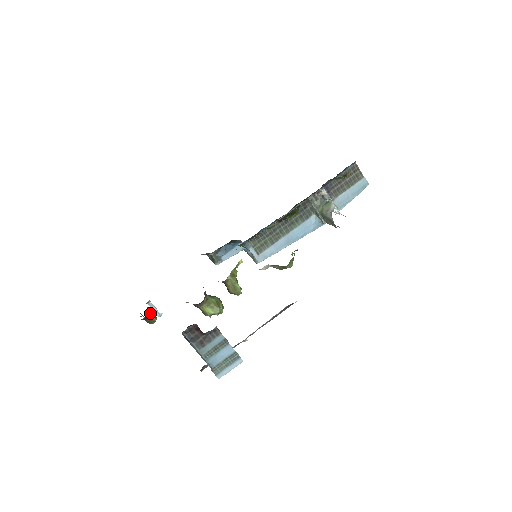
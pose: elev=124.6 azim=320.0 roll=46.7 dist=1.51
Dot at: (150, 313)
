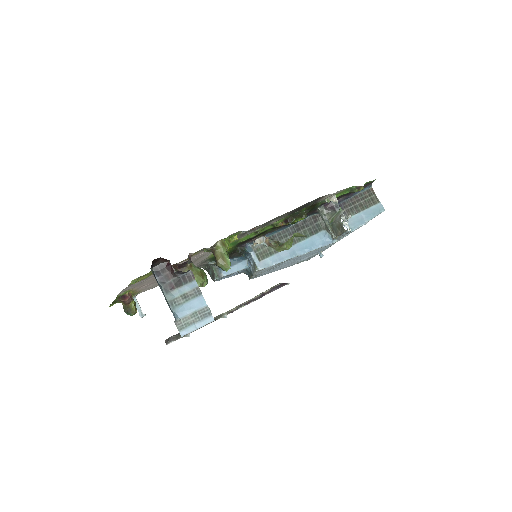
Dot at: (130, 294)
